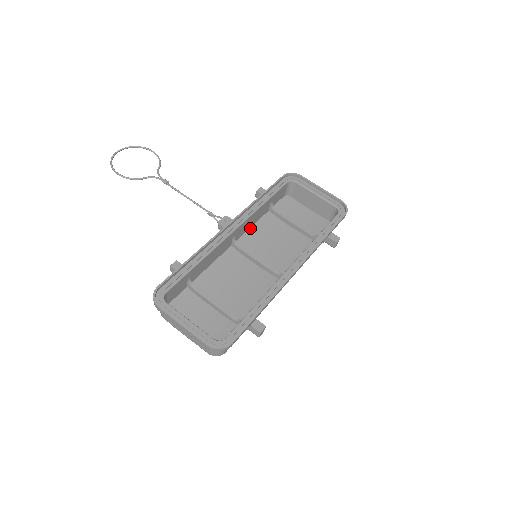
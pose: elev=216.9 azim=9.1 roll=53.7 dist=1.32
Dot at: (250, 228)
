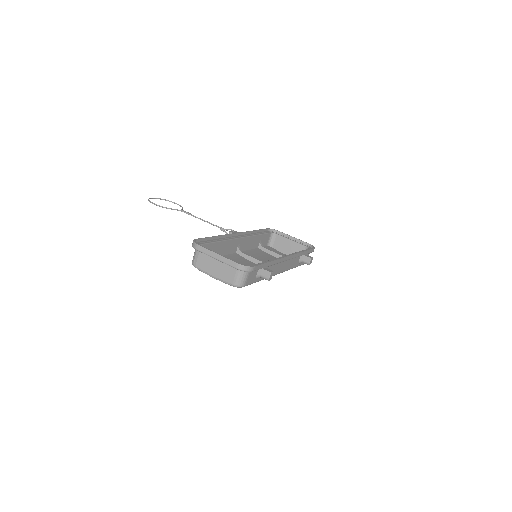
Dot at: (247, 250)
